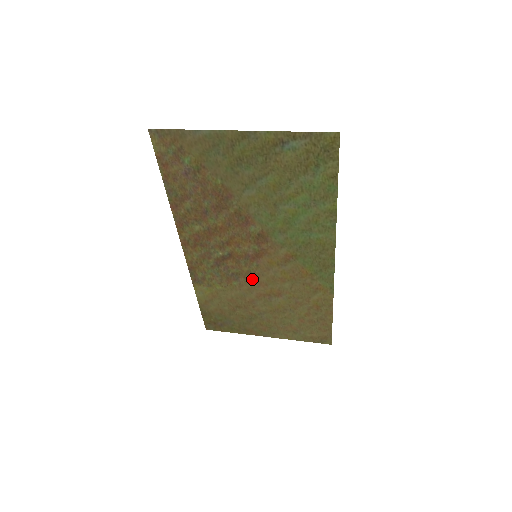
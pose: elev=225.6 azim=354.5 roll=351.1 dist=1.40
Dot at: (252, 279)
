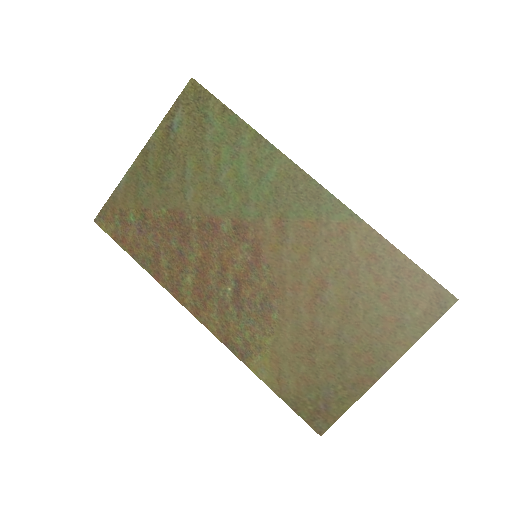
Dot at: (282, 291)
